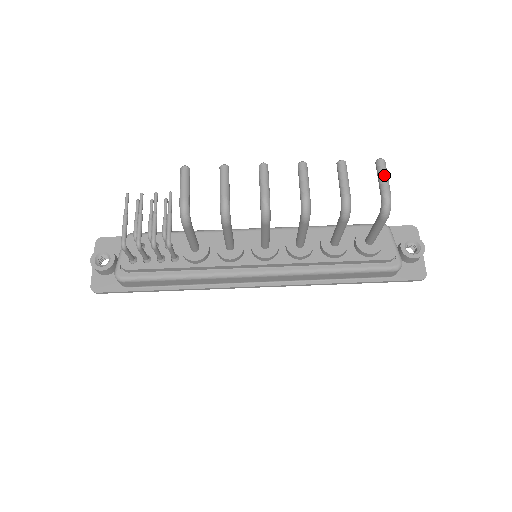
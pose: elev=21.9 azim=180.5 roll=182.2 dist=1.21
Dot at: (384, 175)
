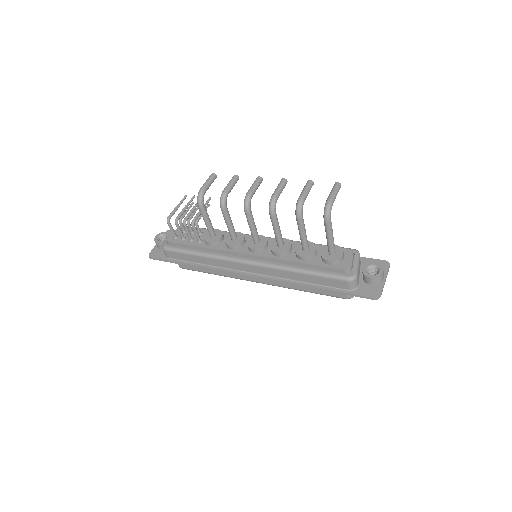
Dot at: (333, 191)
